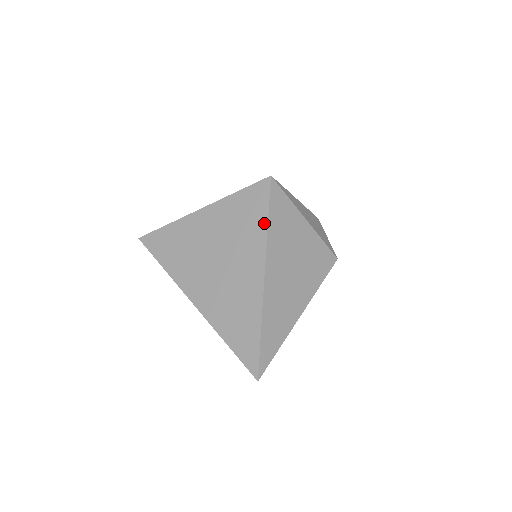
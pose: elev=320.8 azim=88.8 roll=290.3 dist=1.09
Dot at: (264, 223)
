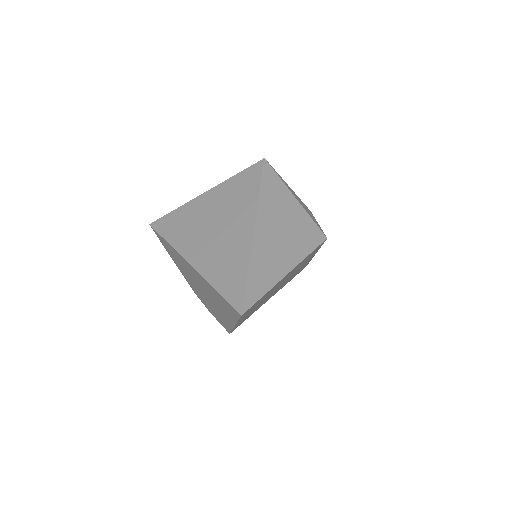
Dot at: (256, 191)
